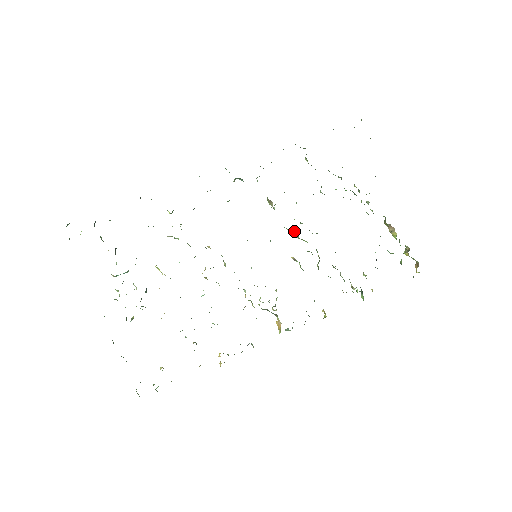
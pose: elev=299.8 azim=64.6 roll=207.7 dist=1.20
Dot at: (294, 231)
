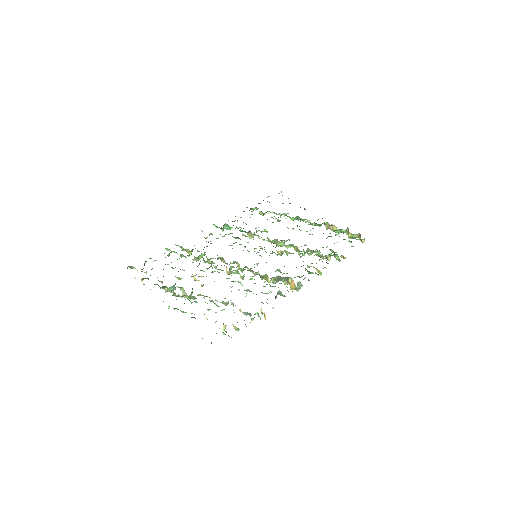
Dot at: (273, 241)
